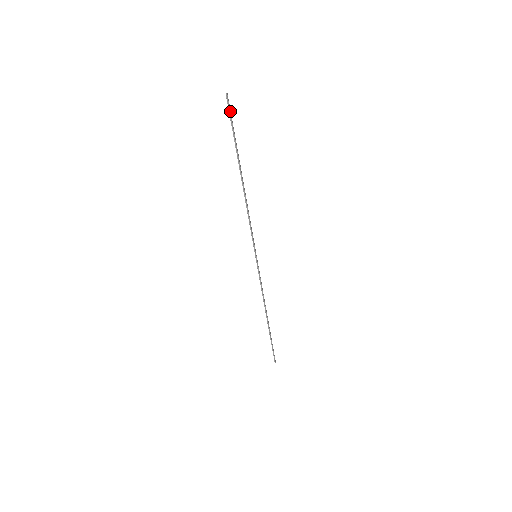
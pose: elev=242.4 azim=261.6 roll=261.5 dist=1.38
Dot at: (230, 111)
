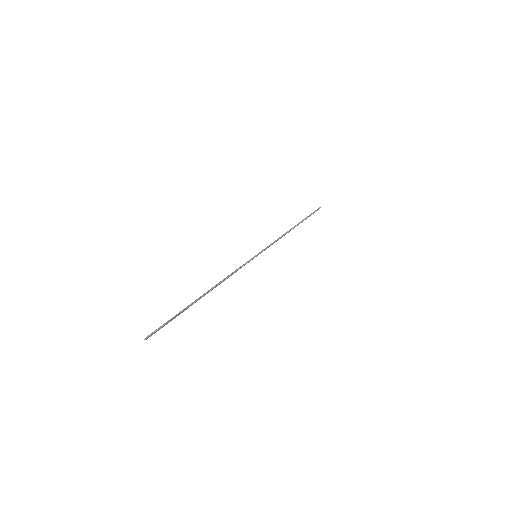
Dot at: occluded
